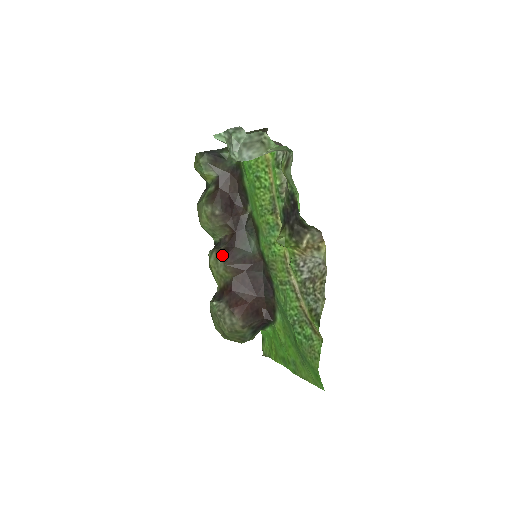
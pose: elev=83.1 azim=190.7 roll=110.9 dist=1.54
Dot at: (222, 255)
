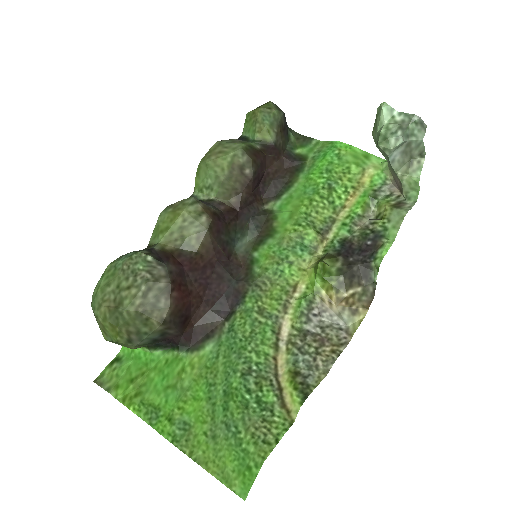
Dot at: (213, 216)
